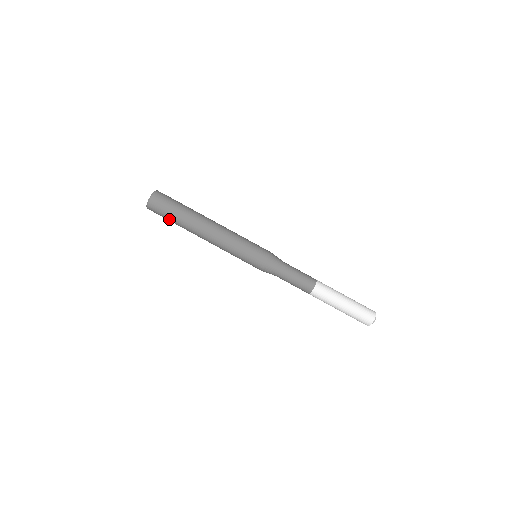
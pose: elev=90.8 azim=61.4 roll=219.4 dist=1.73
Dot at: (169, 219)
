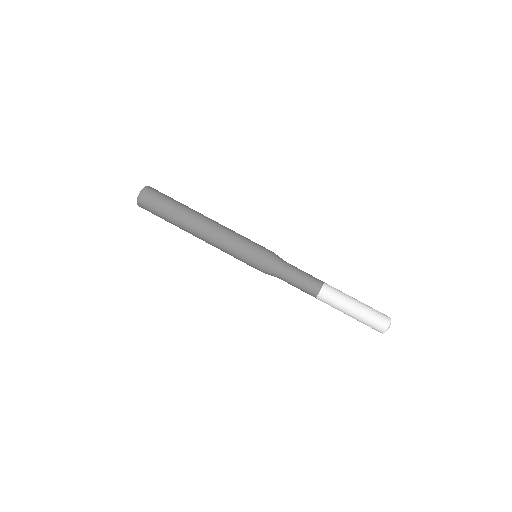
Dot at: (162, 211)
